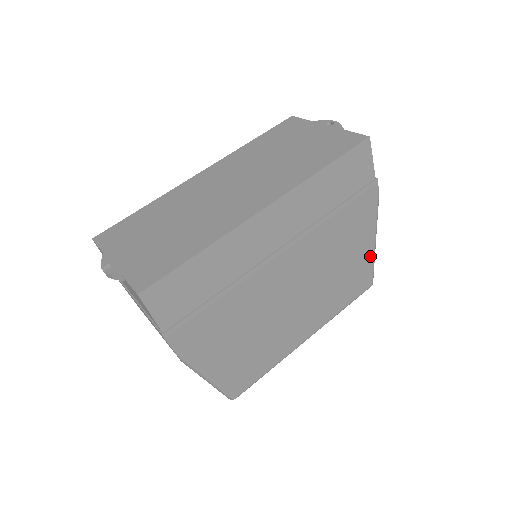
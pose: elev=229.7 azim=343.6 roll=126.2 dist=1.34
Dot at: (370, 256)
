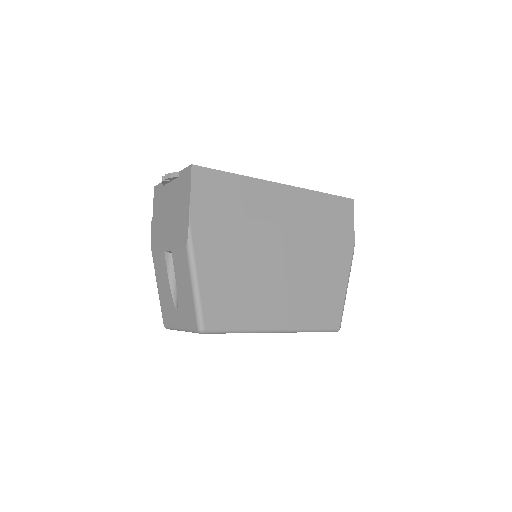
Dot at: (342, 295)
